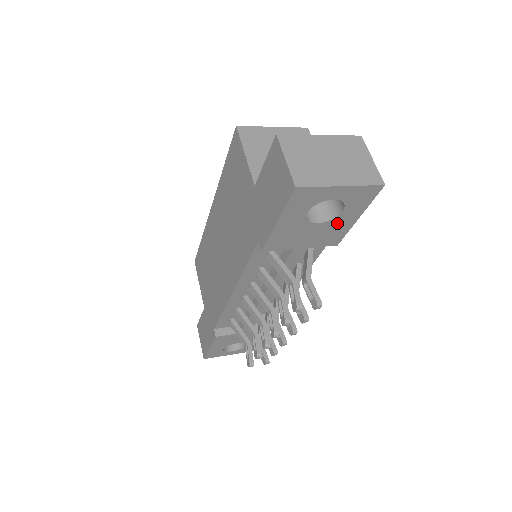
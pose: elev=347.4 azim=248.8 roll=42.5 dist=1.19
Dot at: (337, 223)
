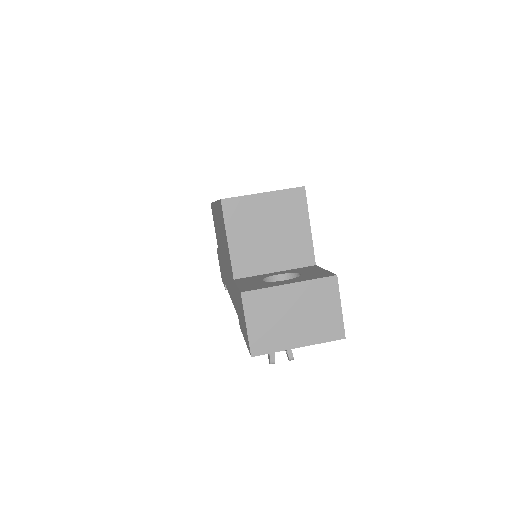
Dot at: occluded
